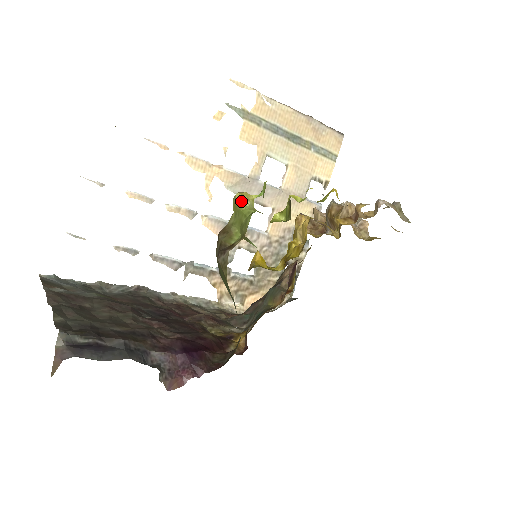
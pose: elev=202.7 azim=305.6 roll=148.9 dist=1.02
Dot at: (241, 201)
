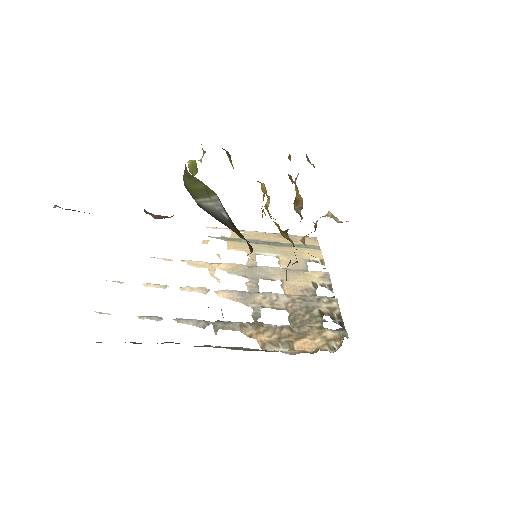
Dot at: (192, 162)
